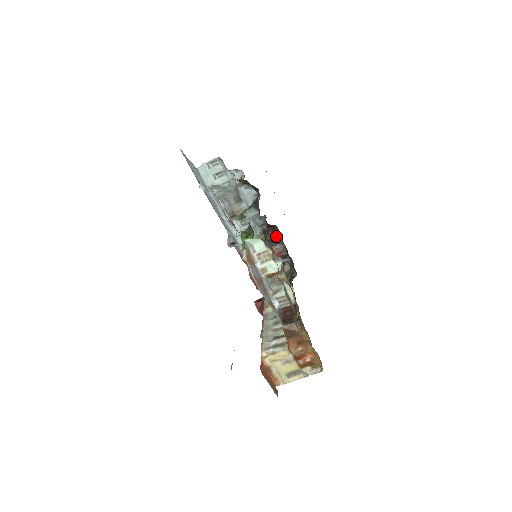
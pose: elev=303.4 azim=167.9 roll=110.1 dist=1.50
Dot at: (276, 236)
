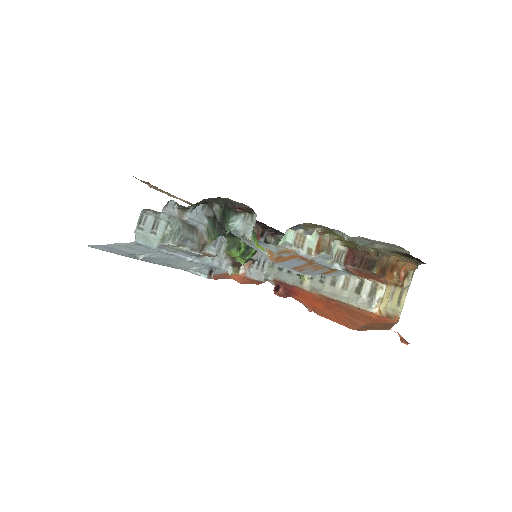
Dot at: occluded
